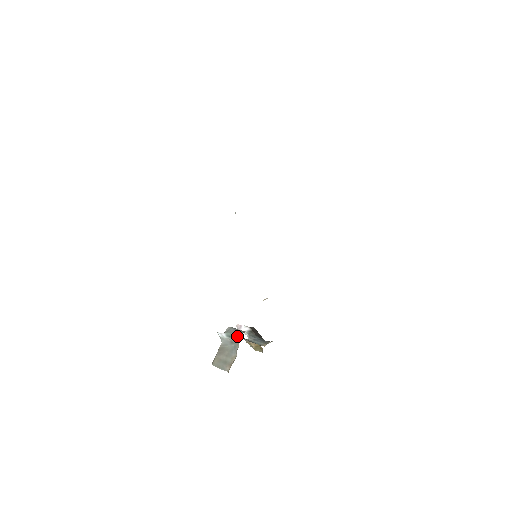
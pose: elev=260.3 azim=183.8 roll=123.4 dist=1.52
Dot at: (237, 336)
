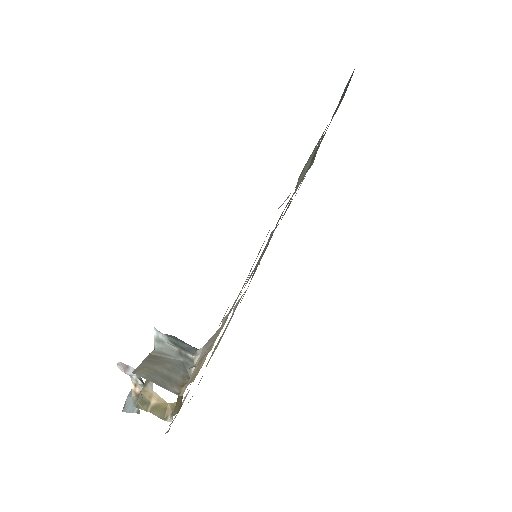
Dot at: (190, 349)
